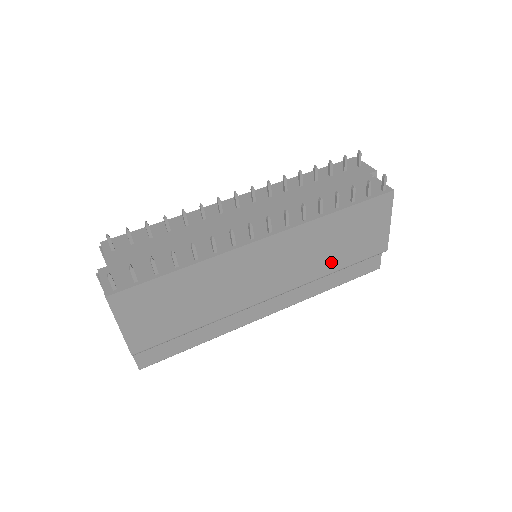
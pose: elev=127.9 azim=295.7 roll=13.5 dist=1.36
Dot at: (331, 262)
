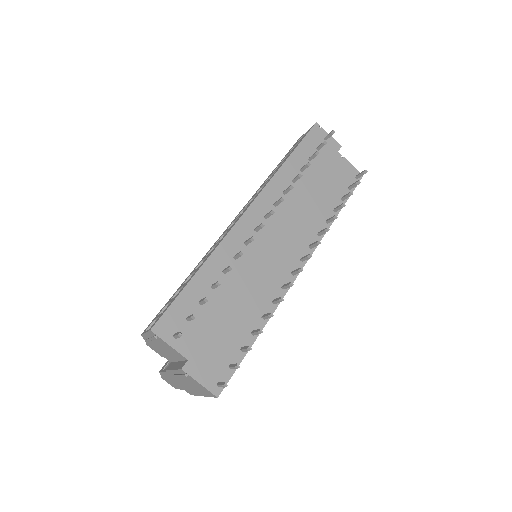
Dot at: occluded
